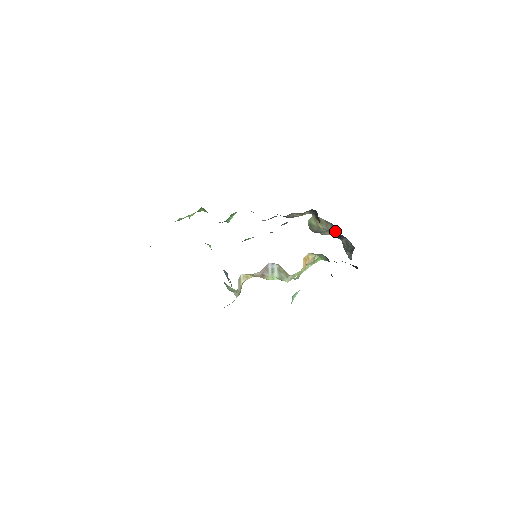
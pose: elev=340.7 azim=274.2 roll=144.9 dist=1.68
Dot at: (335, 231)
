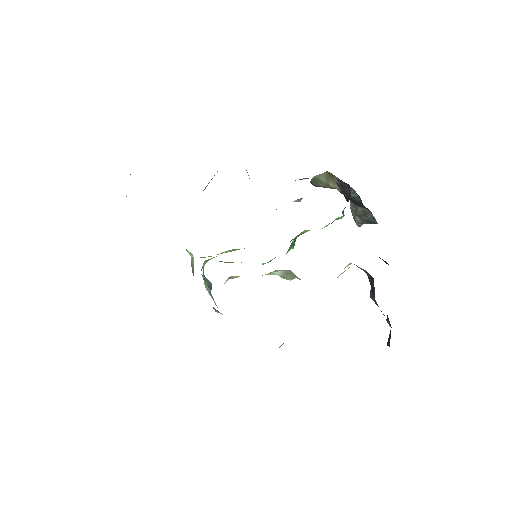
Dot at: (355, 198)
